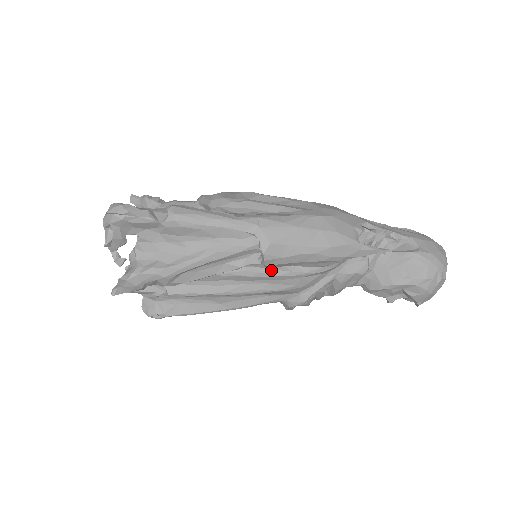
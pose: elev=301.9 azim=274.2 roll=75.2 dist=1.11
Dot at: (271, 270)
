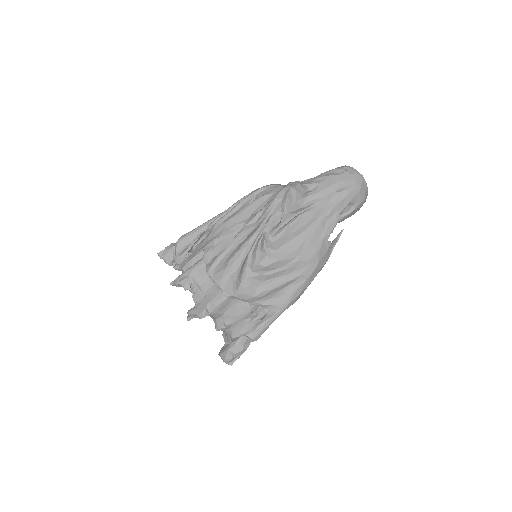
Dot at: occluded
